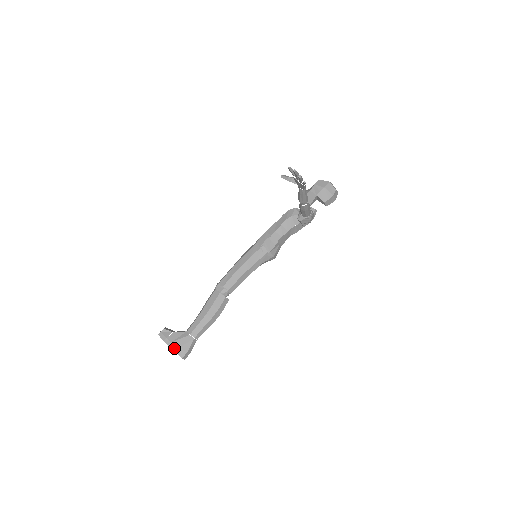
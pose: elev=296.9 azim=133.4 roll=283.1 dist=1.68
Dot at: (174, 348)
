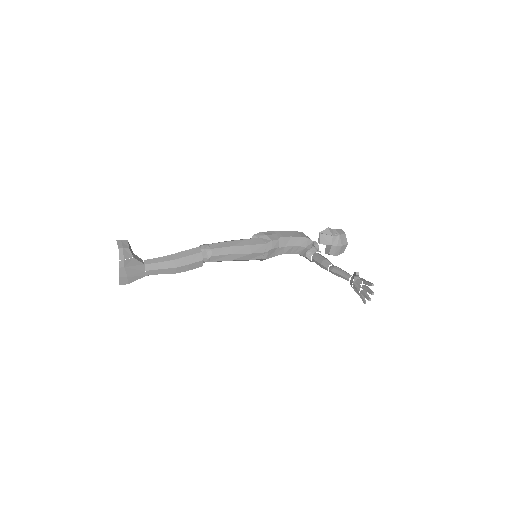
Dot at: (122, 273)
